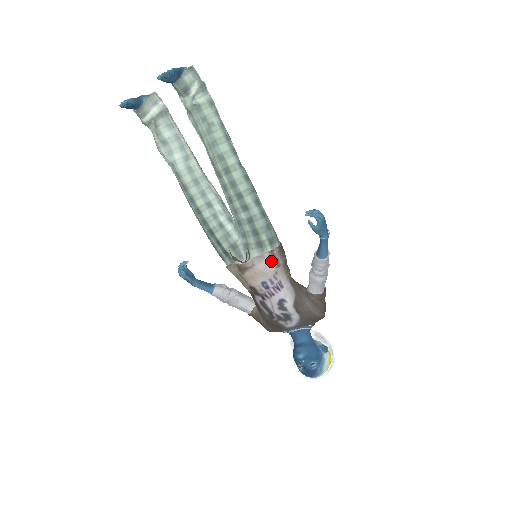
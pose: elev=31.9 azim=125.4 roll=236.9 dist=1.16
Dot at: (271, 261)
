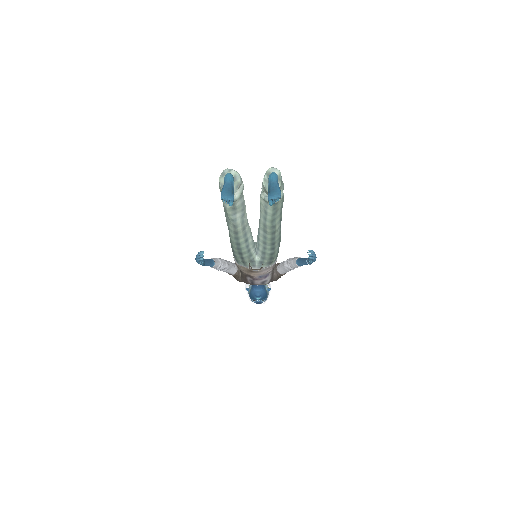
Dot at: (272, 268)
